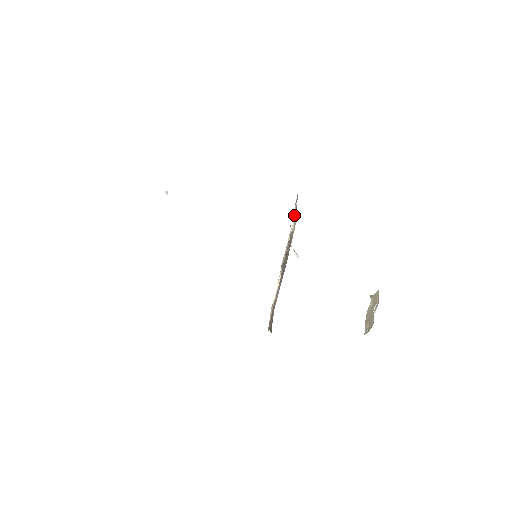
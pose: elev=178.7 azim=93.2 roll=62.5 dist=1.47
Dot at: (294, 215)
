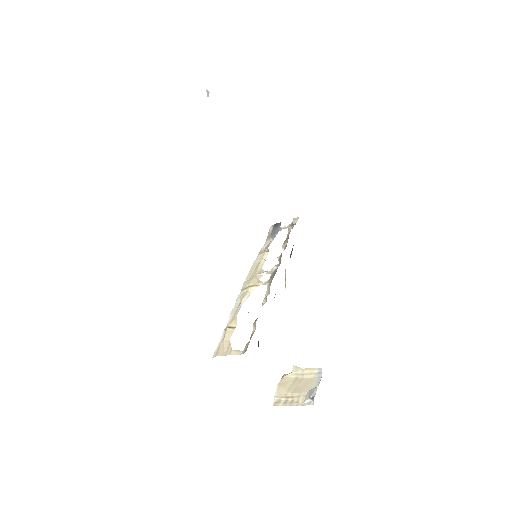
Dot at: (276, 234)
